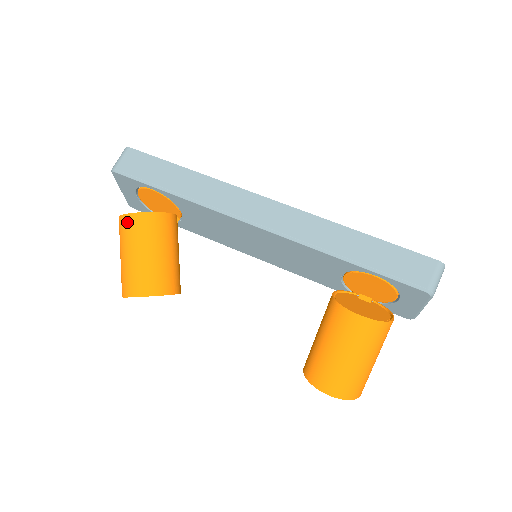
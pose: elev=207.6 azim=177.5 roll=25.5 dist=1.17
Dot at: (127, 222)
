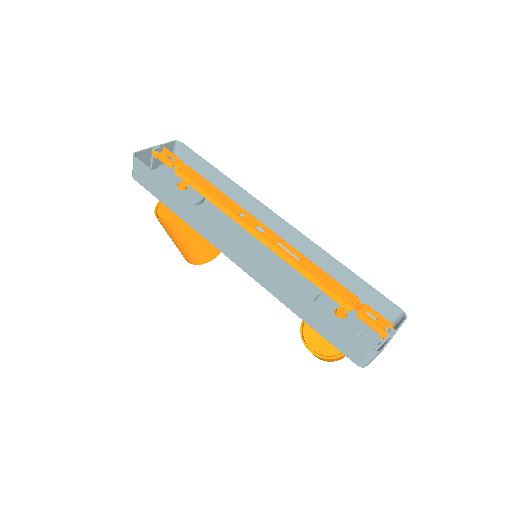
Dot at: (159, 221)
